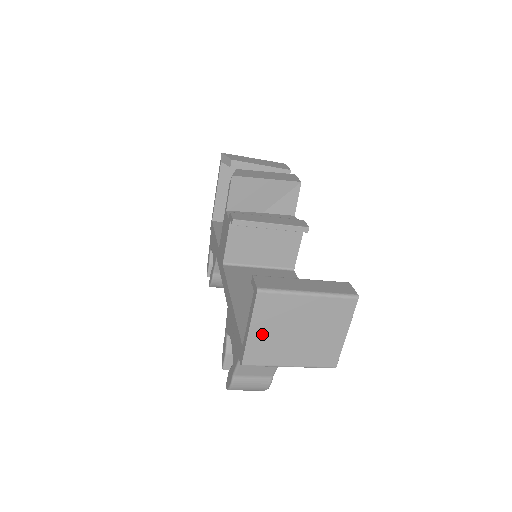
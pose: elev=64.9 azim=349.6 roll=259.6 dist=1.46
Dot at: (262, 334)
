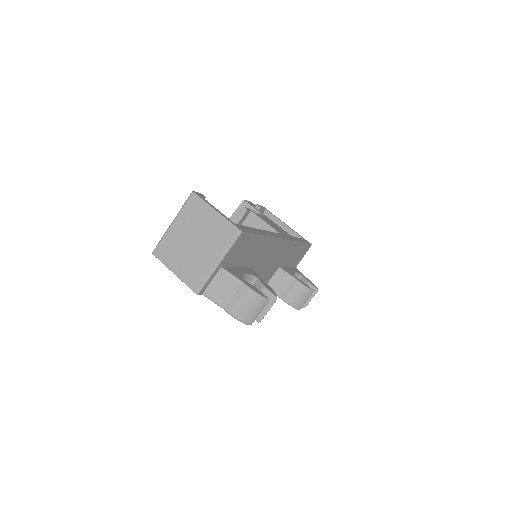
Dot at: (181, 267)
